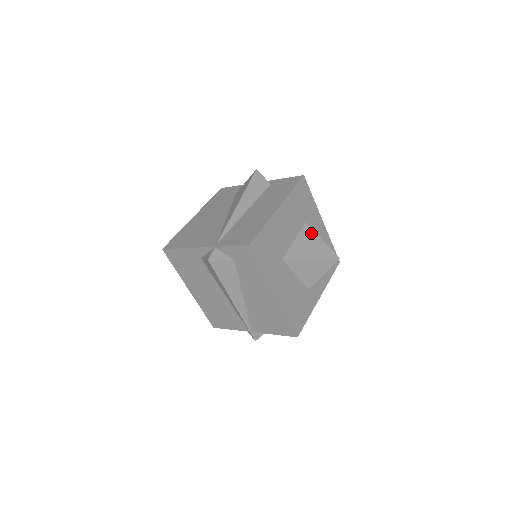
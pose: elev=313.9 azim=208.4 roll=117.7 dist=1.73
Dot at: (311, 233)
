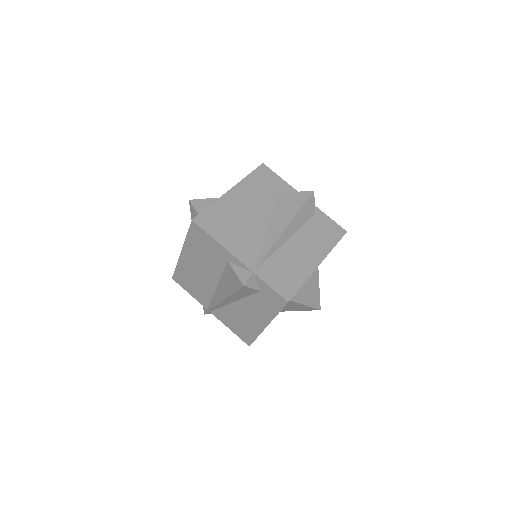
Dot at: (316, 279)
